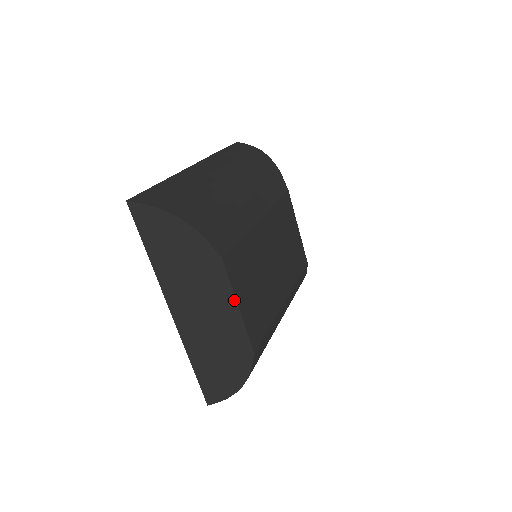
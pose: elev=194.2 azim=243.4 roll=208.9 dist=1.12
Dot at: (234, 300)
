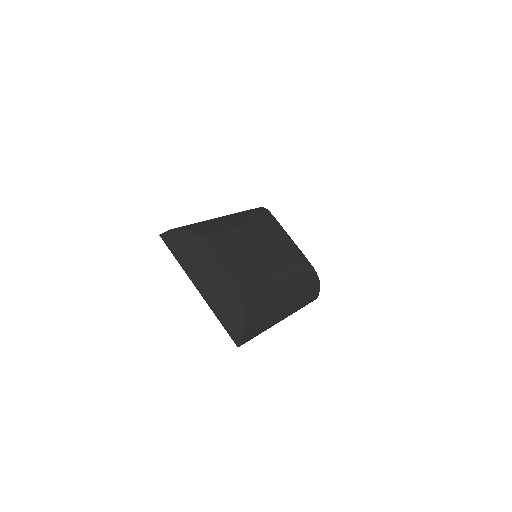
Dot at: (216, 259)
